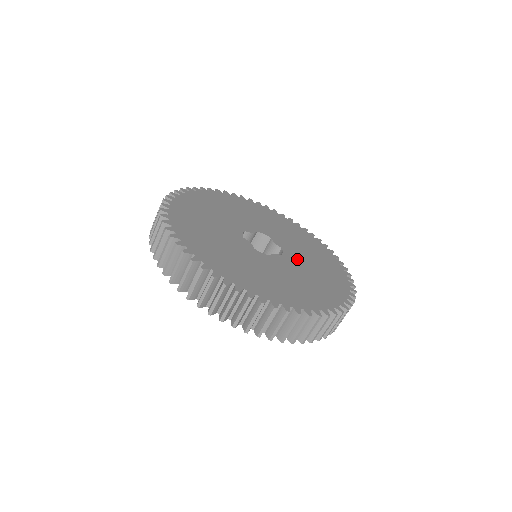
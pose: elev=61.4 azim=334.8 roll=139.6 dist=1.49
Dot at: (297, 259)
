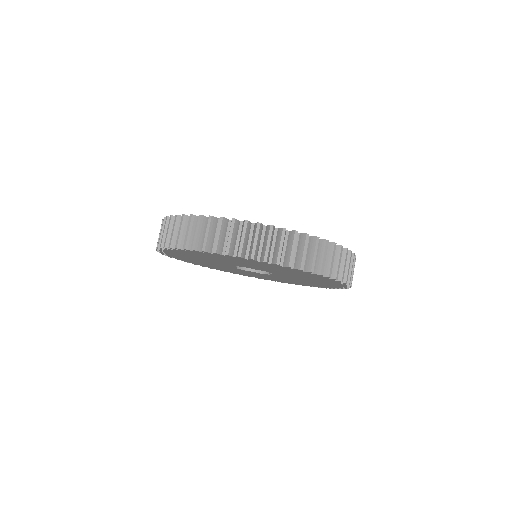
Dot at: occluded
